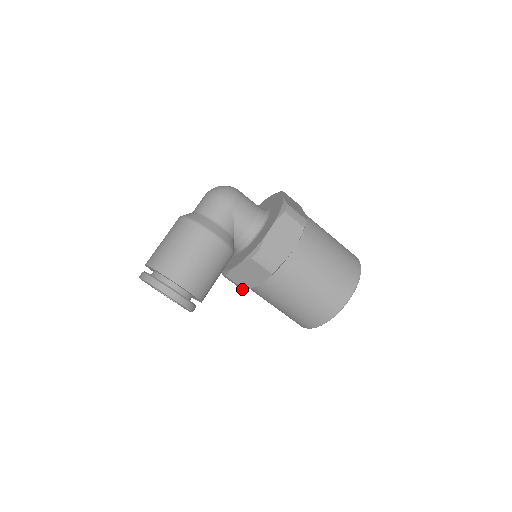
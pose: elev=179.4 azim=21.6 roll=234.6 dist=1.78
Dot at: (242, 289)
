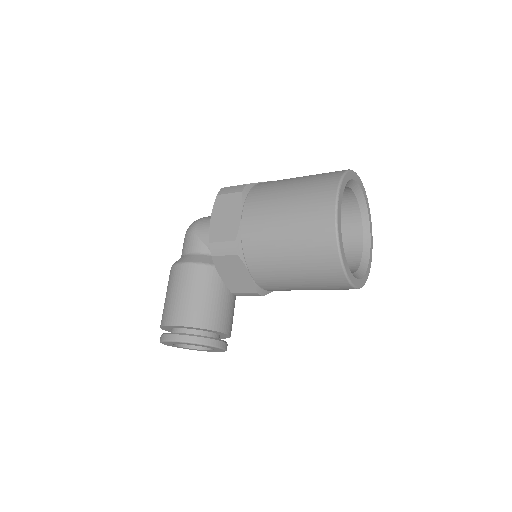
Dot at: (259, 295)
